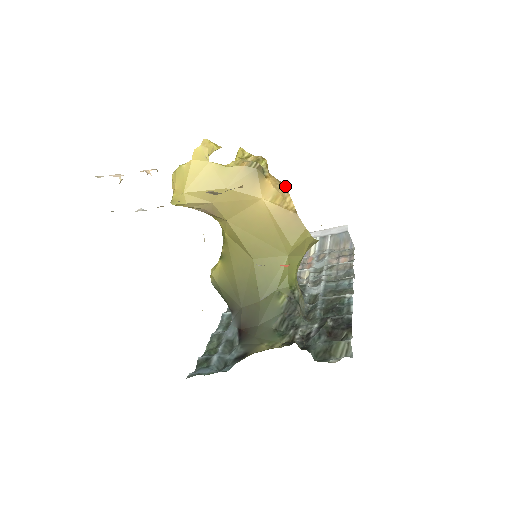
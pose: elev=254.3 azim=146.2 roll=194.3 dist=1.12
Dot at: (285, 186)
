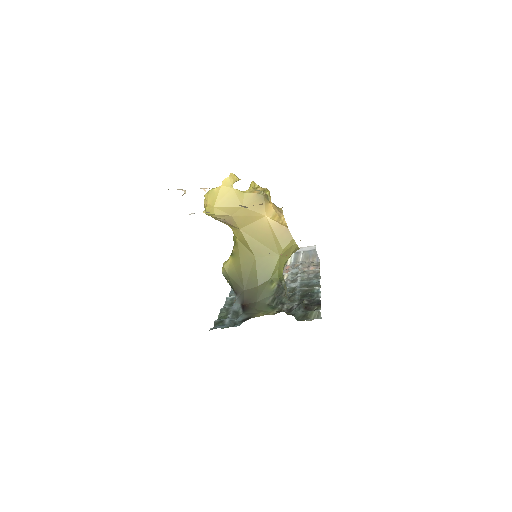
Dot at: (280, 210)
